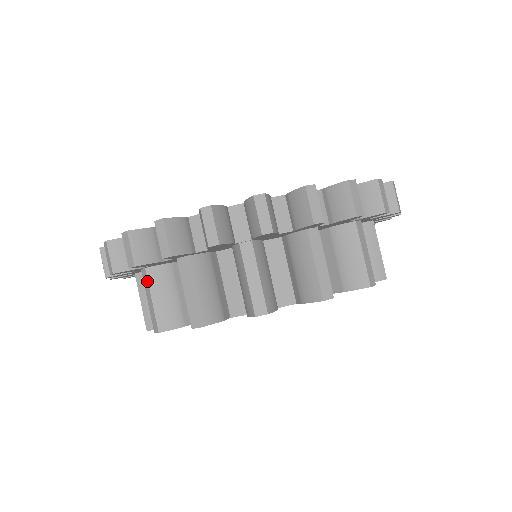
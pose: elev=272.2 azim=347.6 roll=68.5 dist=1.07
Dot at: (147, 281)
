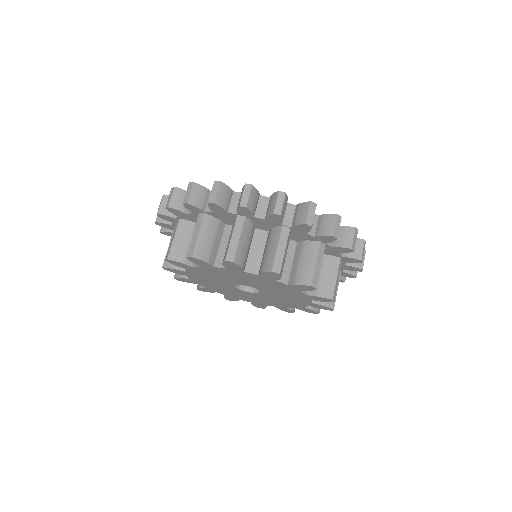
Dot at: (201, 222)
